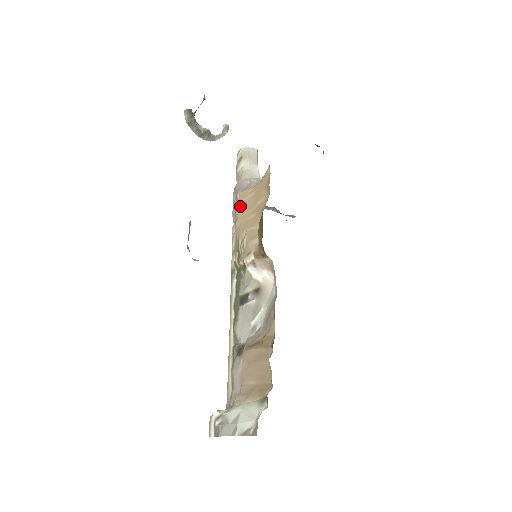
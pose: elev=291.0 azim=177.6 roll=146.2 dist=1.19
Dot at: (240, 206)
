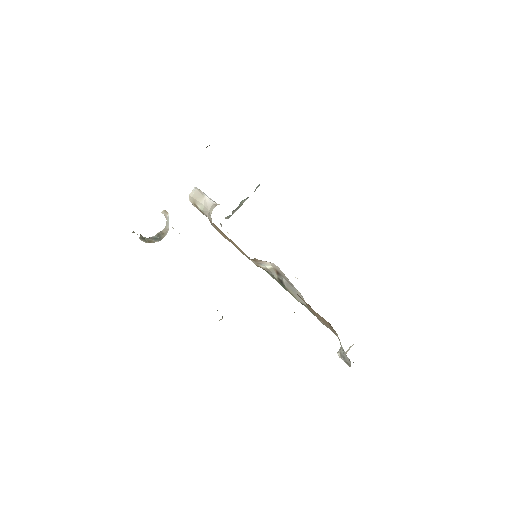
Dot at: occluded
